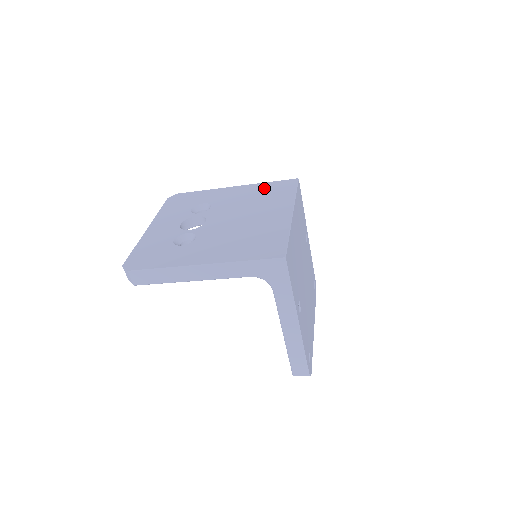
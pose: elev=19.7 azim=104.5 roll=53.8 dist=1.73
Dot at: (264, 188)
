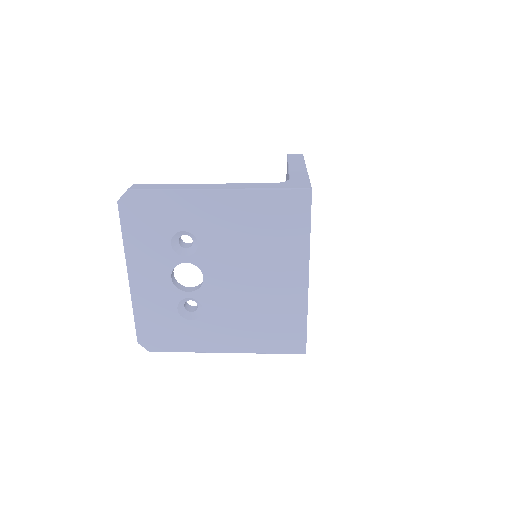
Dot at: (264, 209)
